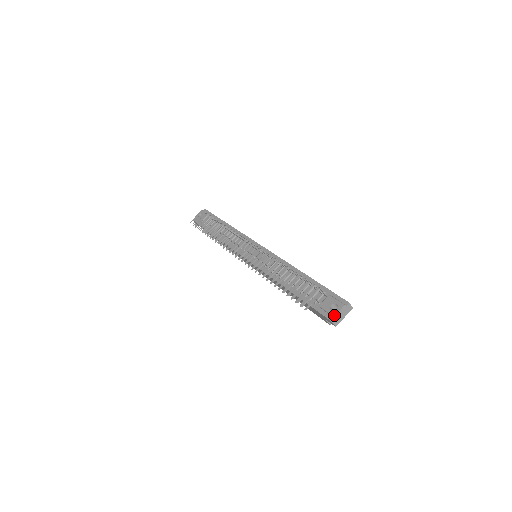
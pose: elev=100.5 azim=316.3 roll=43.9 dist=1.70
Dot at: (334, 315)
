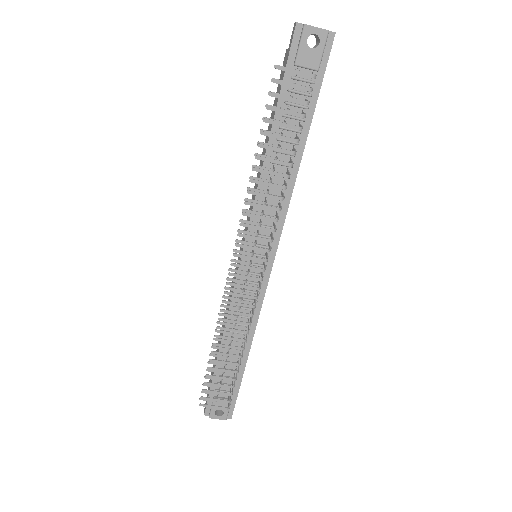
Dot at: (211, 418)
